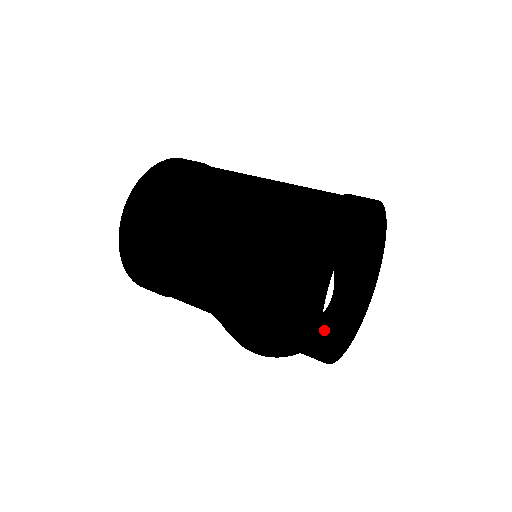
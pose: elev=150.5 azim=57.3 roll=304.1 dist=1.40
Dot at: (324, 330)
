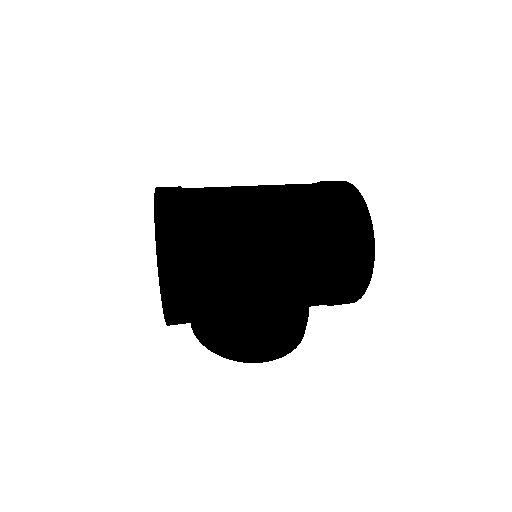
Dot at: occluded
